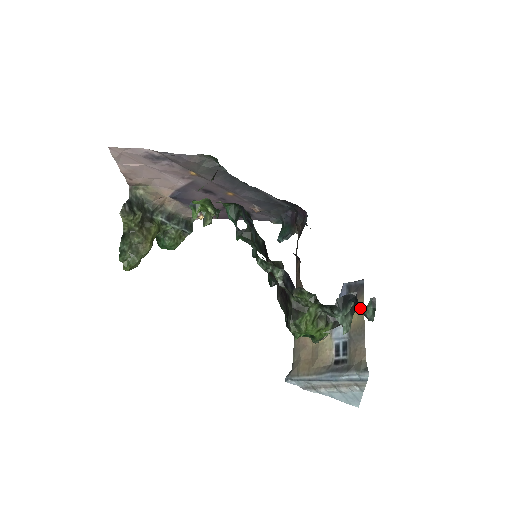
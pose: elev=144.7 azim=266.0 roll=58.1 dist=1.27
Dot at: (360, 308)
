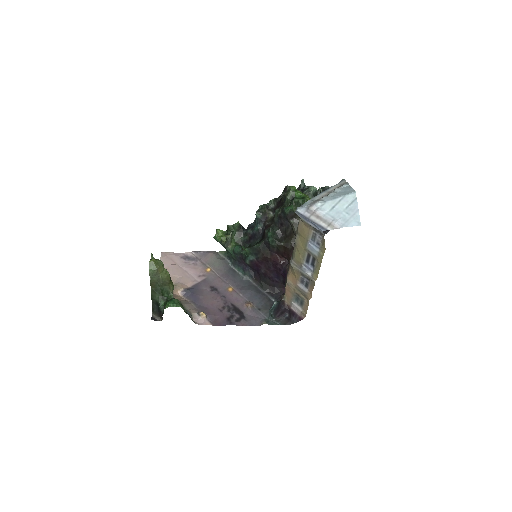
Dot at: (322, 188)
